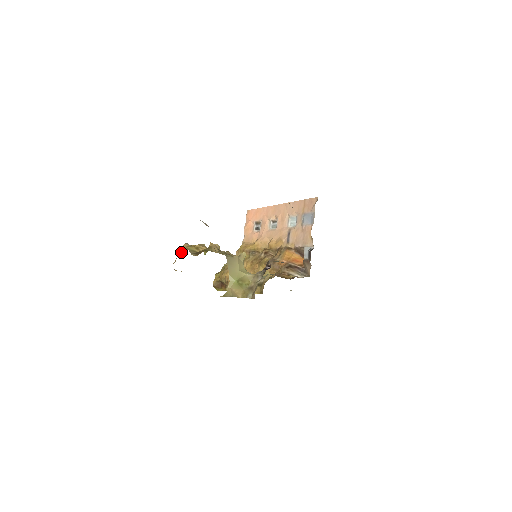
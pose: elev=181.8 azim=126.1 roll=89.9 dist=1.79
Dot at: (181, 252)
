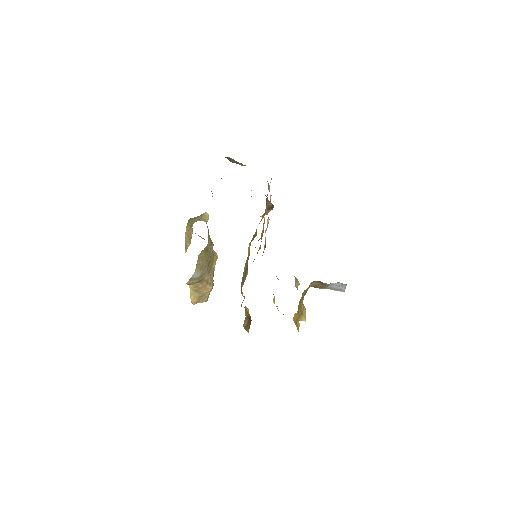
Dot at: occluded
